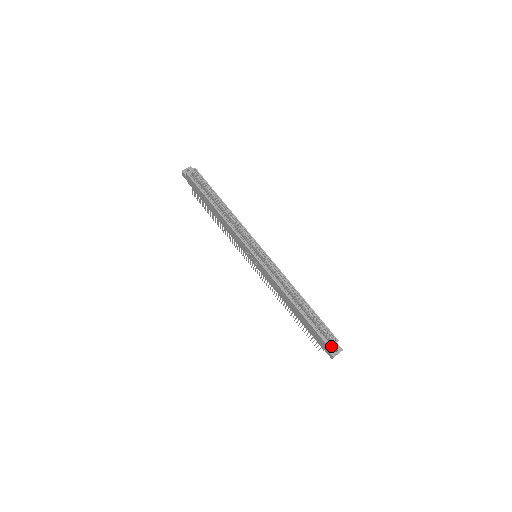
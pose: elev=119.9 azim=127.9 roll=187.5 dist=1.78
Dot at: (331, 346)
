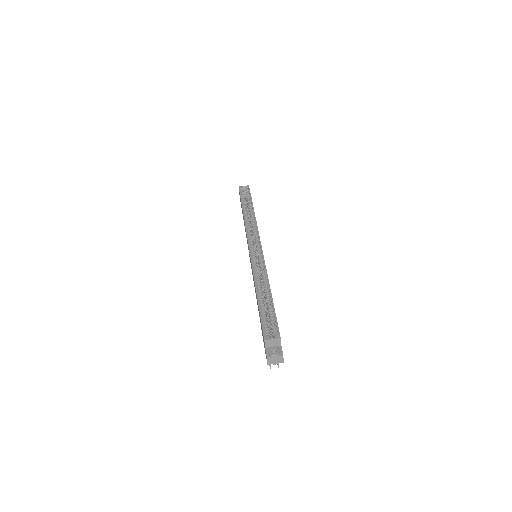
Dot at: (271, 345)
